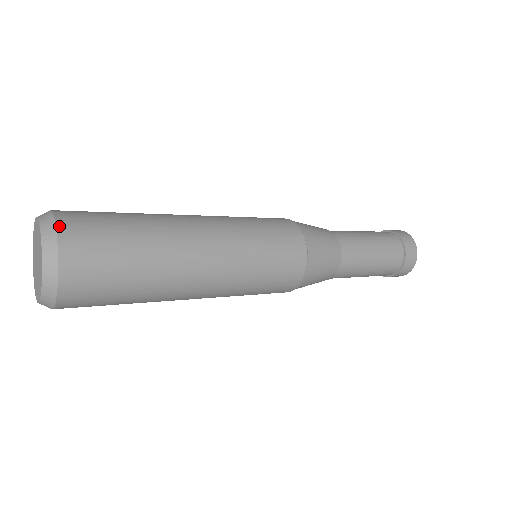
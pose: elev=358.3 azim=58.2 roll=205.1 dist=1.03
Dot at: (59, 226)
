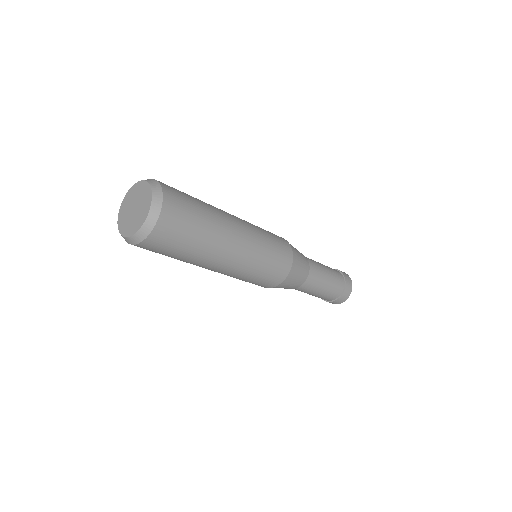
Dot at: occluded
